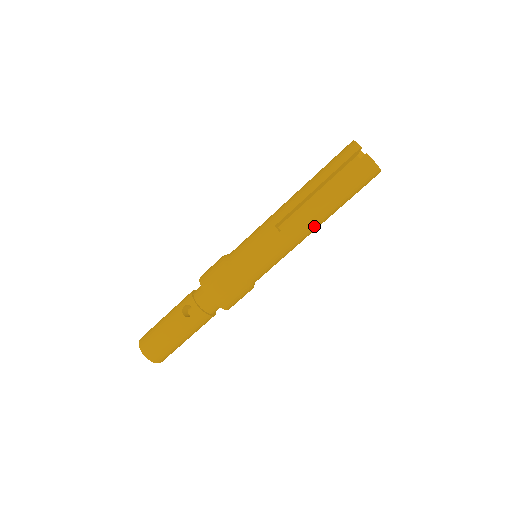
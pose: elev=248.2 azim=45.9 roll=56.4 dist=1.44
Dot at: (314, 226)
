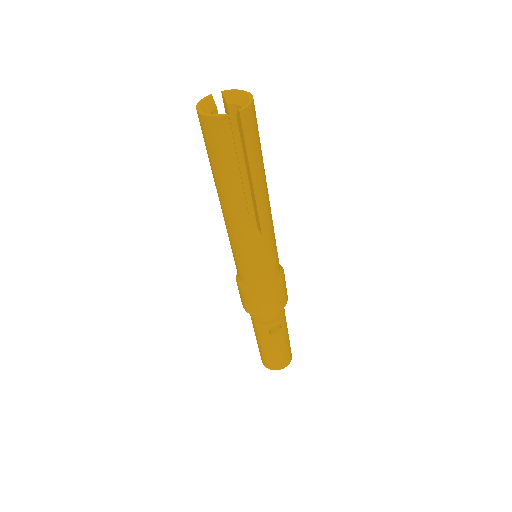
Dot at: occluded
